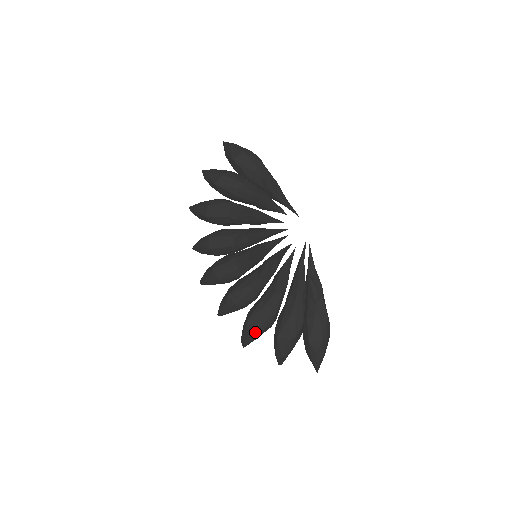
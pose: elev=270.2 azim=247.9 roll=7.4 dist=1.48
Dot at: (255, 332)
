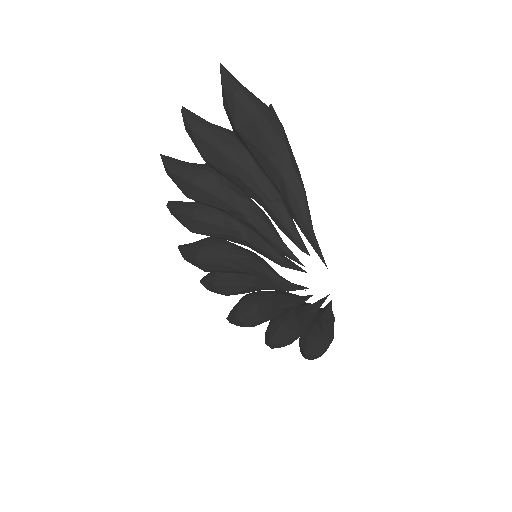
Dot at: (244, 326)
